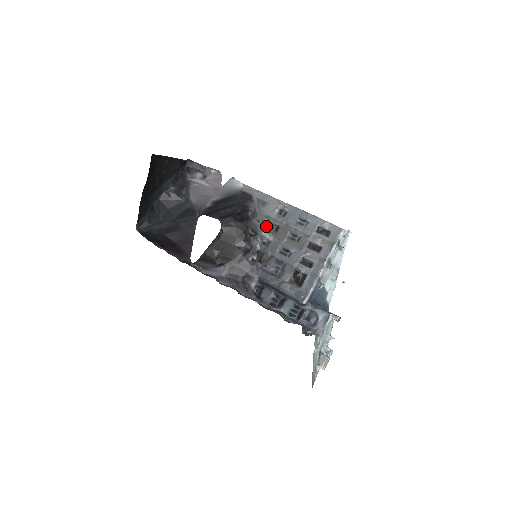
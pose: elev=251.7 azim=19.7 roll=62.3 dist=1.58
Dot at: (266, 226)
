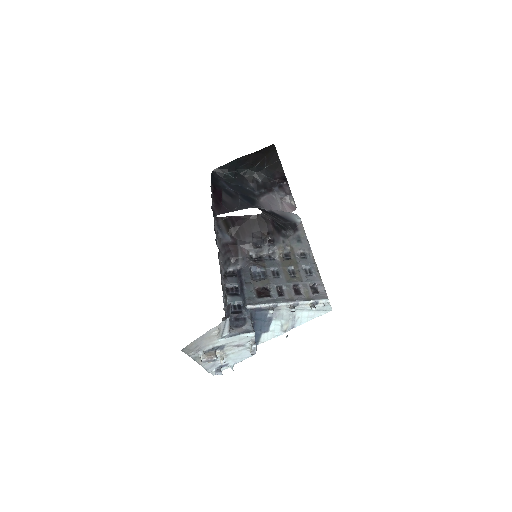
Dot at: (284, 251)
